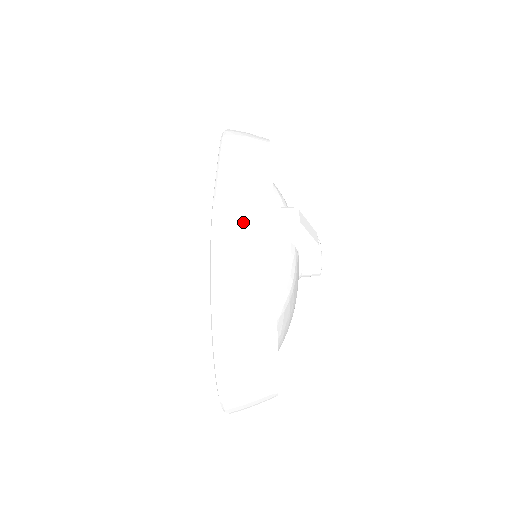
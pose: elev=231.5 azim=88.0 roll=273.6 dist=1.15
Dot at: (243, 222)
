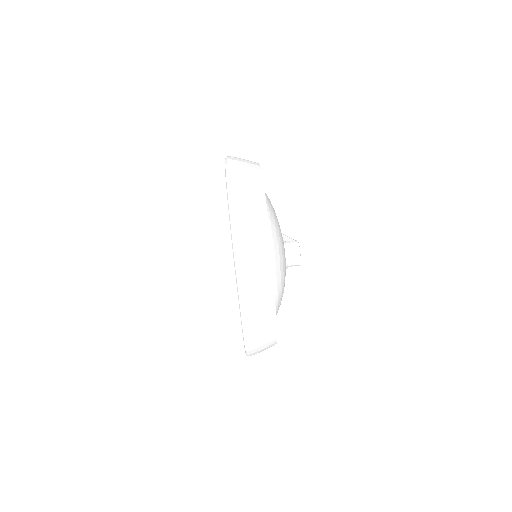
Dot at: occluded
